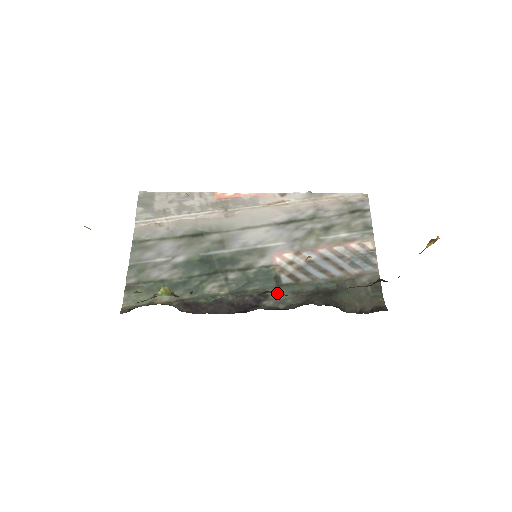
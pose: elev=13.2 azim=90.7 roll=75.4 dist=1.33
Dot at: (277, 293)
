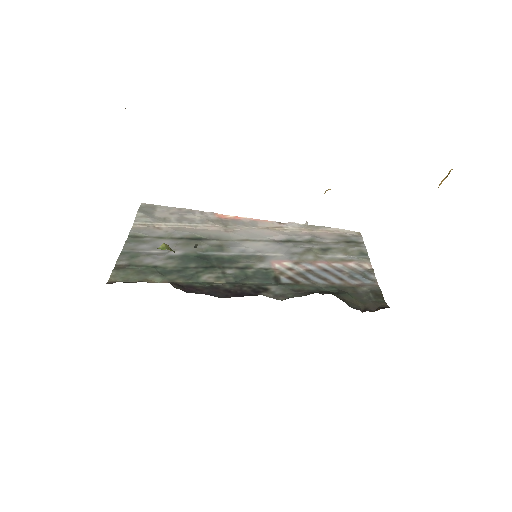
Dot at: occluded
